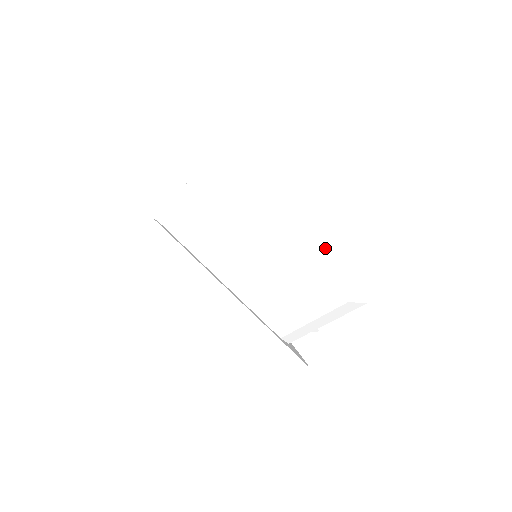
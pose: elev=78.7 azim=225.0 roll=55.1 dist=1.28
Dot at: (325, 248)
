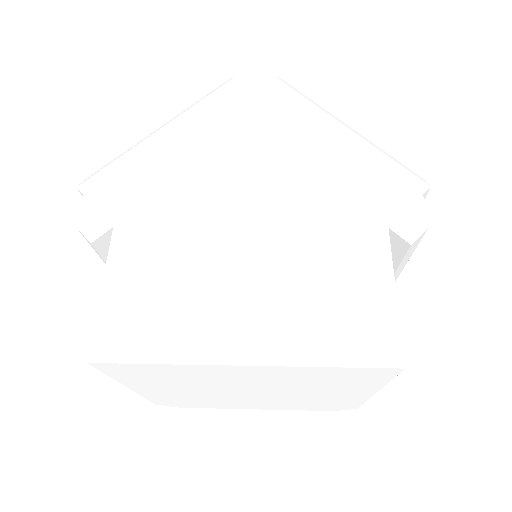
Dot at: (180, 398)
